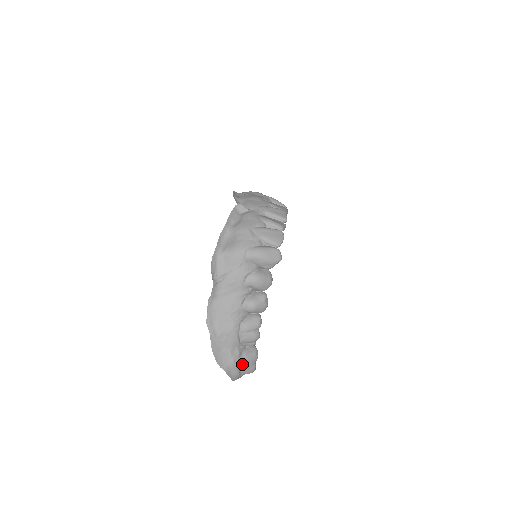
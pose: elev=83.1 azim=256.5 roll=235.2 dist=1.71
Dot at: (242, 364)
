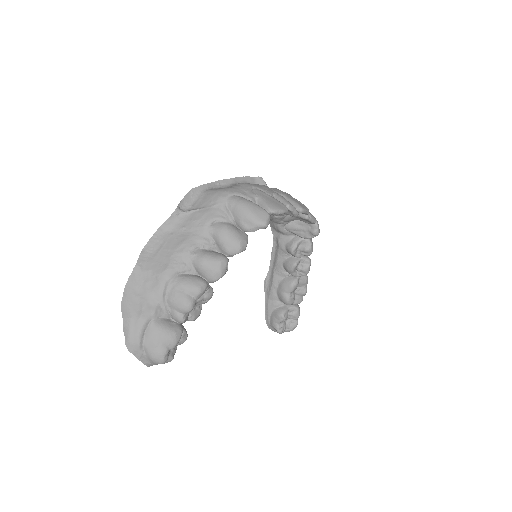
Dot at: (150, 331)
